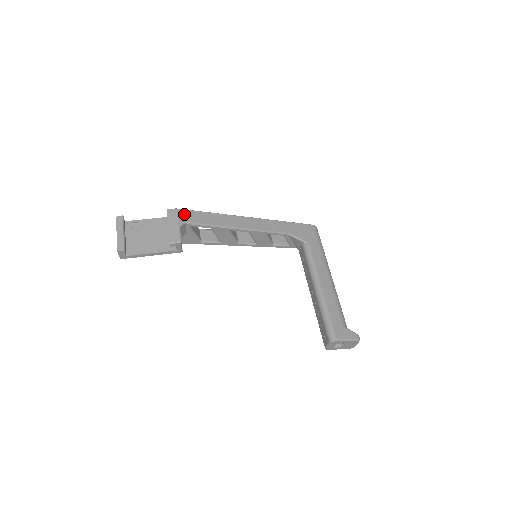
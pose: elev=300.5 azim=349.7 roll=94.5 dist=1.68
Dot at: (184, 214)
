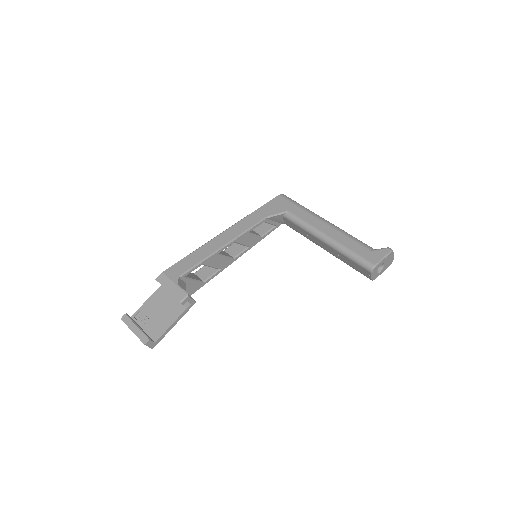
Dot at: (172, 271)
